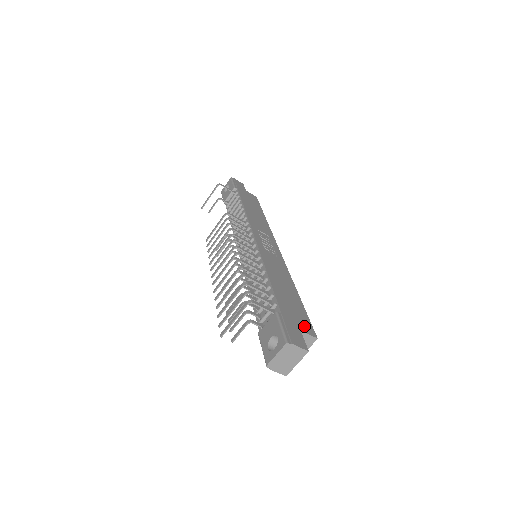
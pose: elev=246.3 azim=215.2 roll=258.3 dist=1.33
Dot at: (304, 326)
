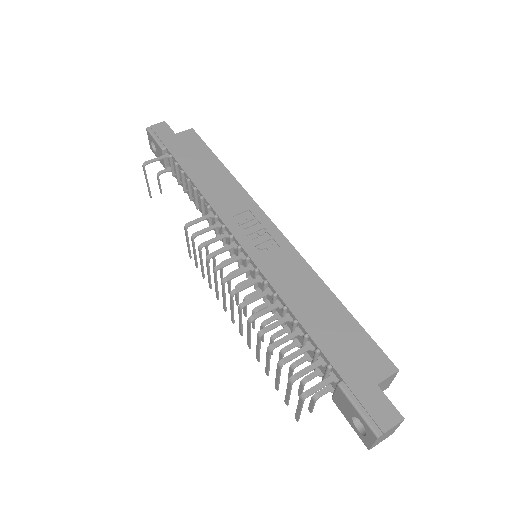
Dot at: (376, 368)
